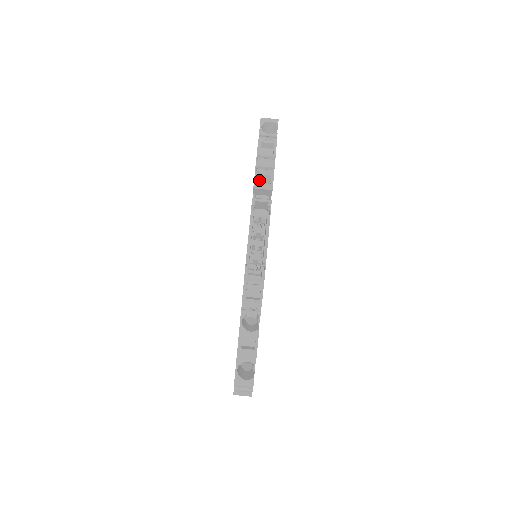
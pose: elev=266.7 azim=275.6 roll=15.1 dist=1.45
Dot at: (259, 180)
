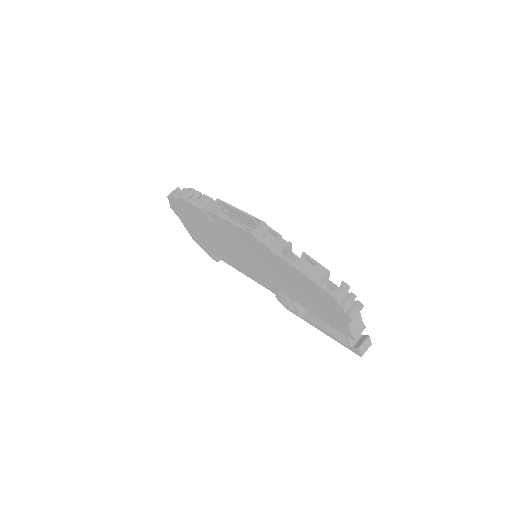
Dot at: occluded
